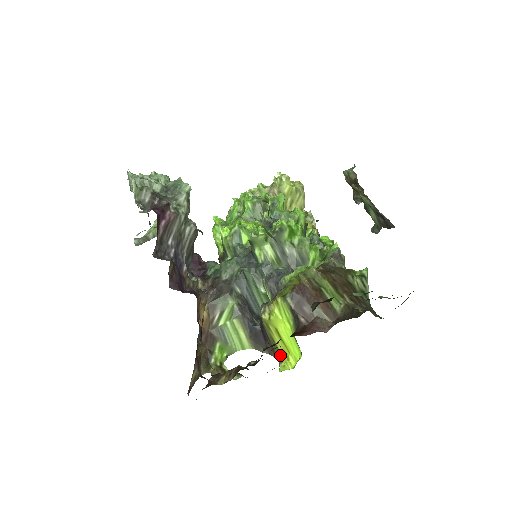
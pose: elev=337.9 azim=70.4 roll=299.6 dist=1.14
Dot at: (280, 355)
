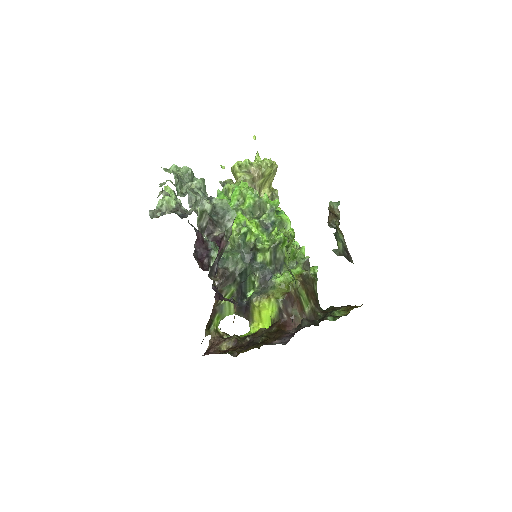
Dot at: (252, 321)
